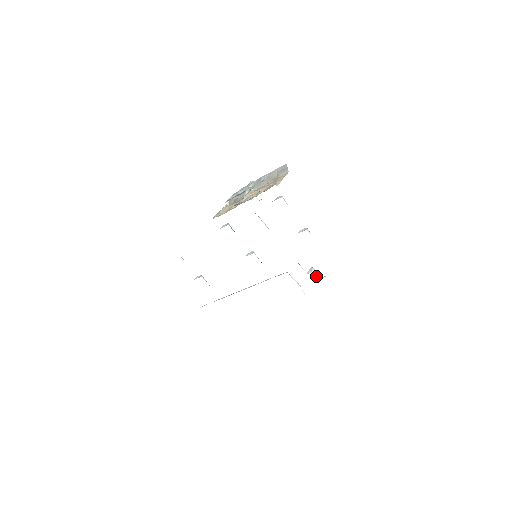
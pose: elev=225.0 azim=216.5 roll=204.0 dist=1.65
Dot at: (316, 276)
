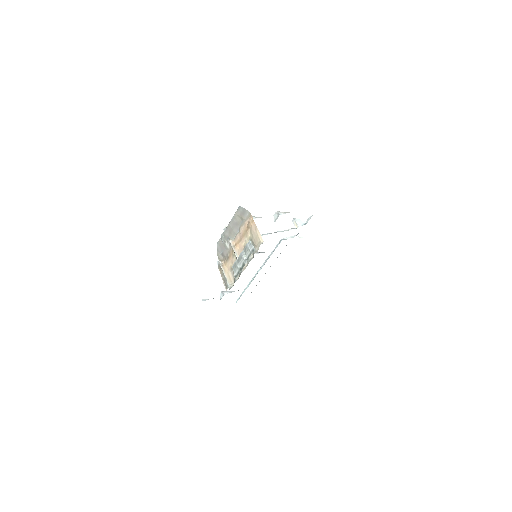
Dot at: (302, 223)
